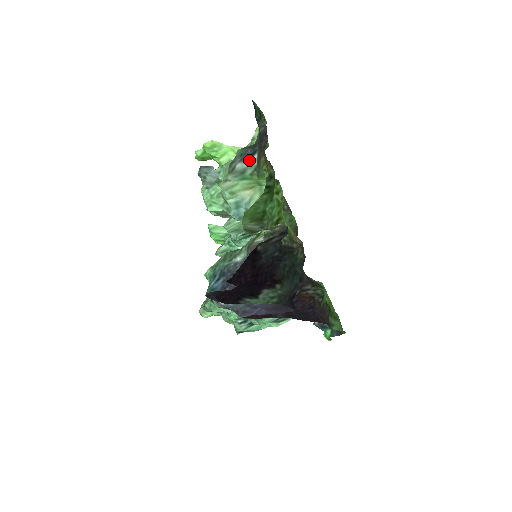
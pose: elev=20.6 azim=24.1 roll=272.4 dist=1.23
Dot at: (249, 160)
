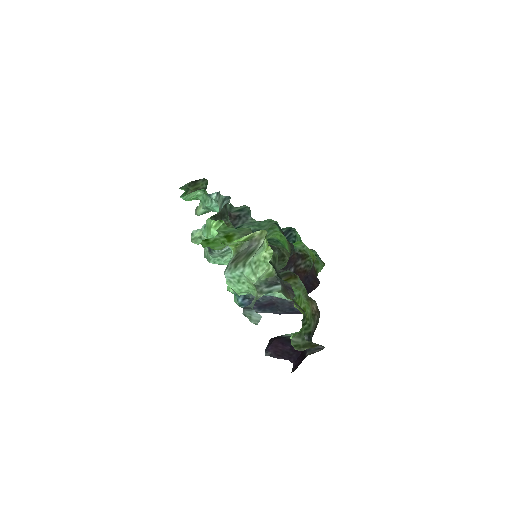
Dot at: (273, 286)
